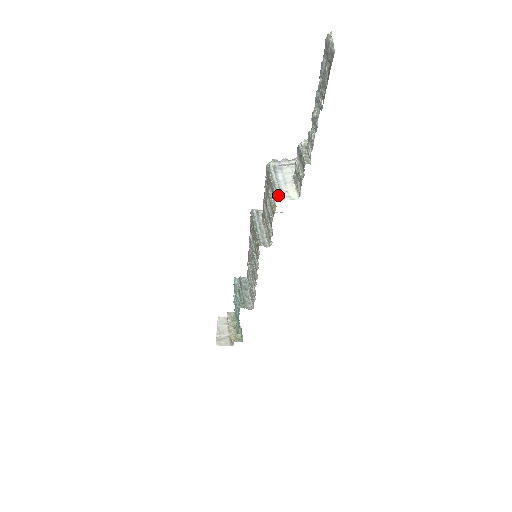
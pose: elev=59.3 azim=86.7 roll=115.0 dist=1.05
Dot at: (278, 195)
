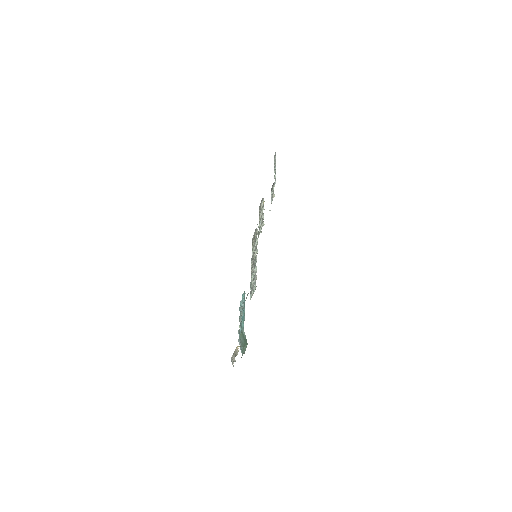
Dot at: occluded
